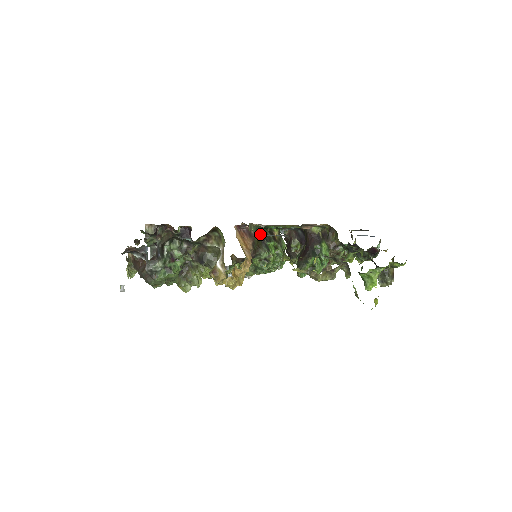
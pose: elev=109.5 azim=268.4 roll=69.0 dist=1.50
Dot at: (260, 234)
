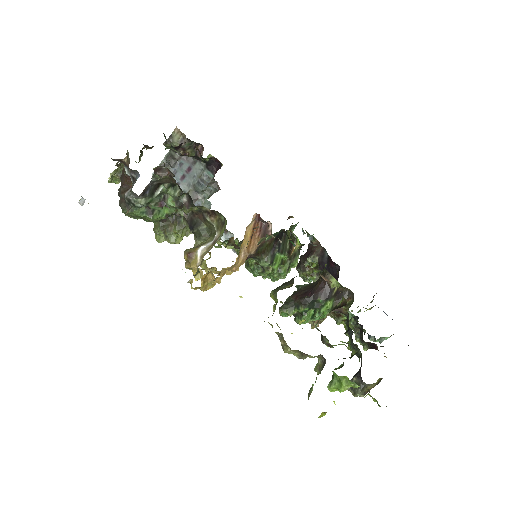
Dot at: (277, 238)
